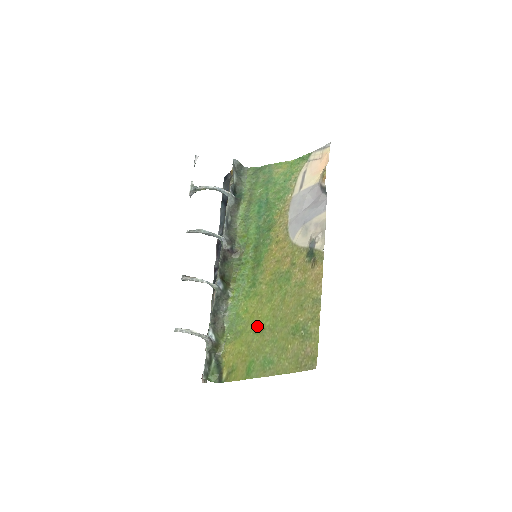
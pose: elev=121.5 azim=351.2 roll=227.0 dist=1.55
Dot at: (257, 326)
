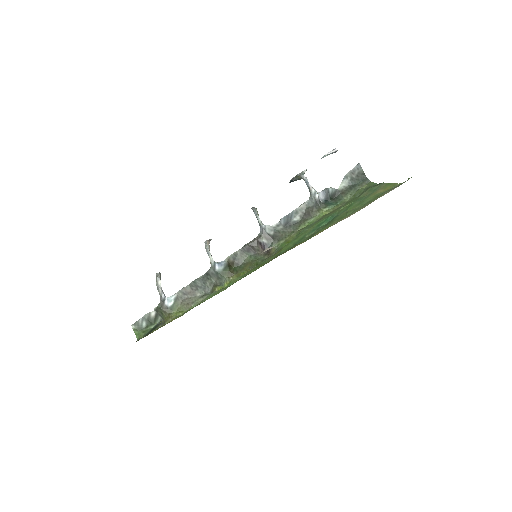
Dot at: occluded
